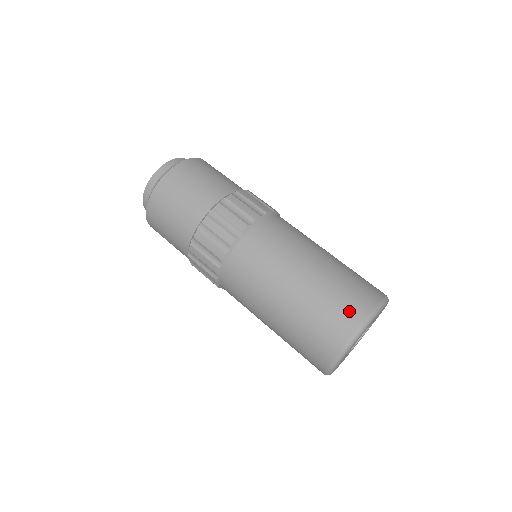
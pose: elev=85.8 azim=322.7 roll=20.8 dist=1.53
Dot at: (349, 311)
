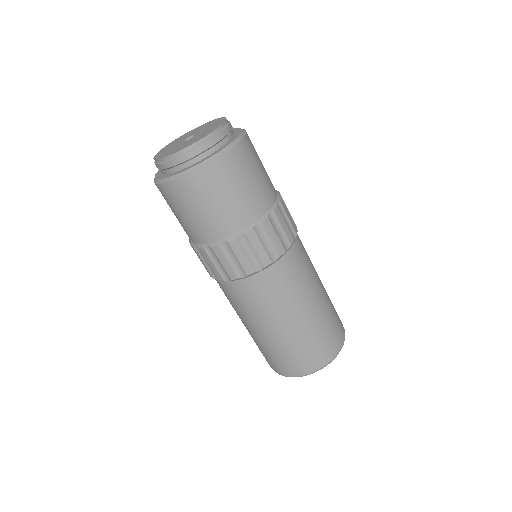
Dot at: (318, 357)
